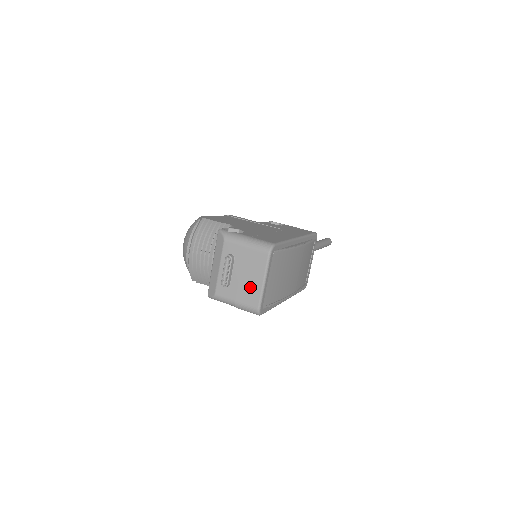
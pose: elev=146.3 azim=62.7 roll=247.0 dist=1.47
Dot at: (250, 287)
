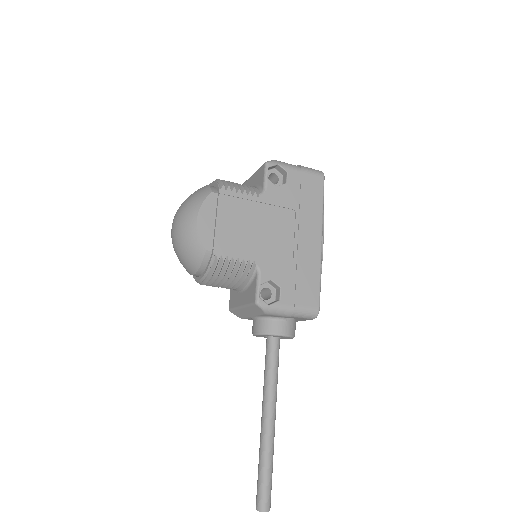
Dot at: occluded
